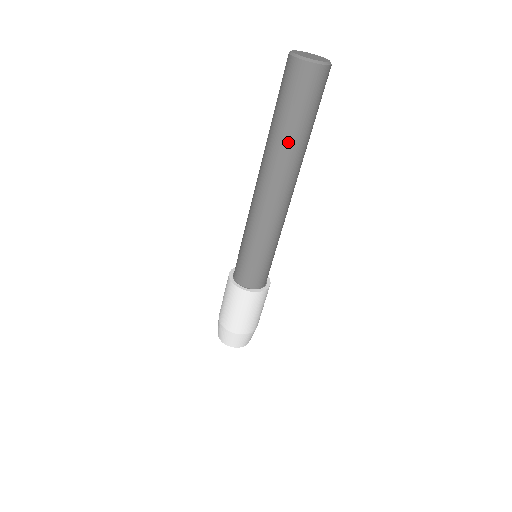
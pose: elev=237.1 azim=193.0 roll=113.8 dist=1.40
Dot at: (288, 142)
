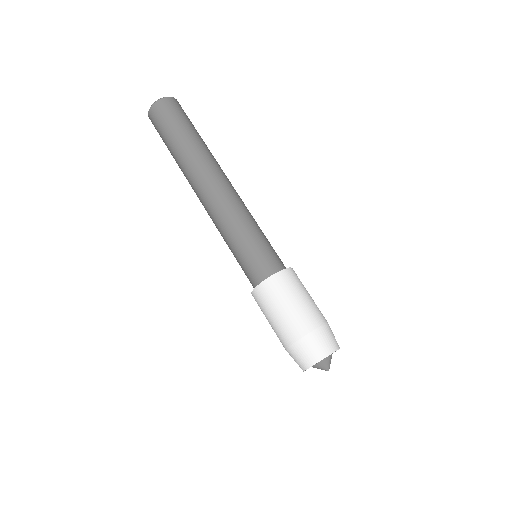
Dot at: (193, 144)
